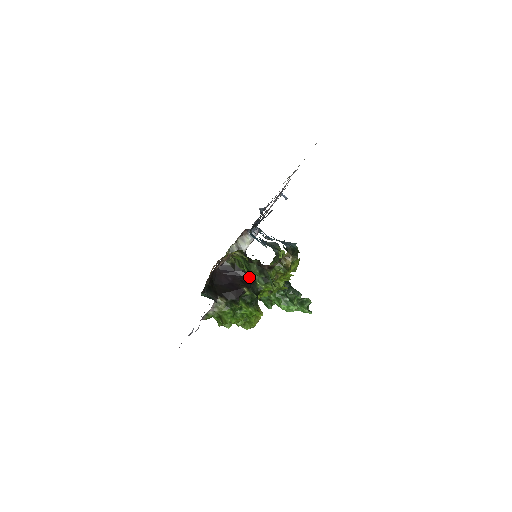
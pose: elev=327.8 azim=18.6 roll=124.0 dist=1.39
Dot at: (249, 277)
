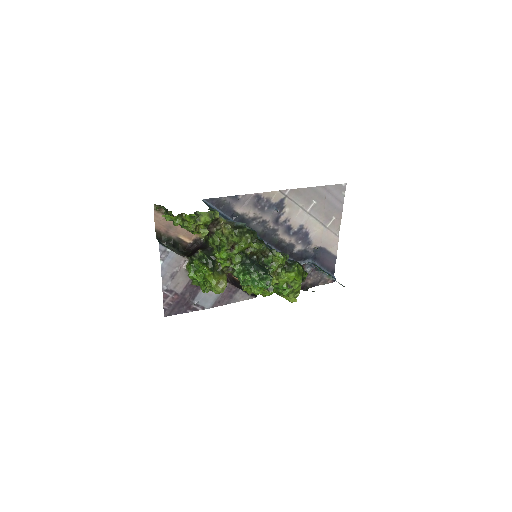
Dot at: (209, 246)
